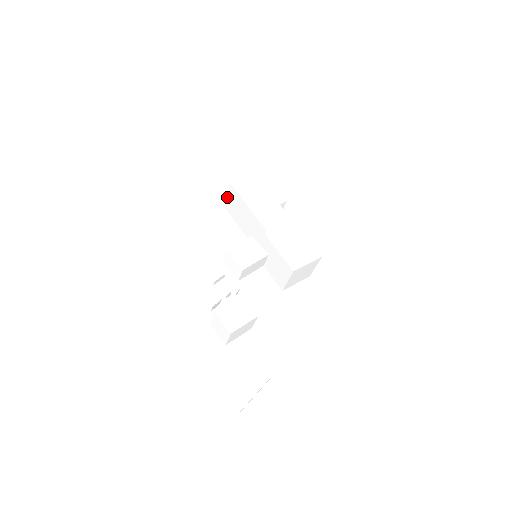
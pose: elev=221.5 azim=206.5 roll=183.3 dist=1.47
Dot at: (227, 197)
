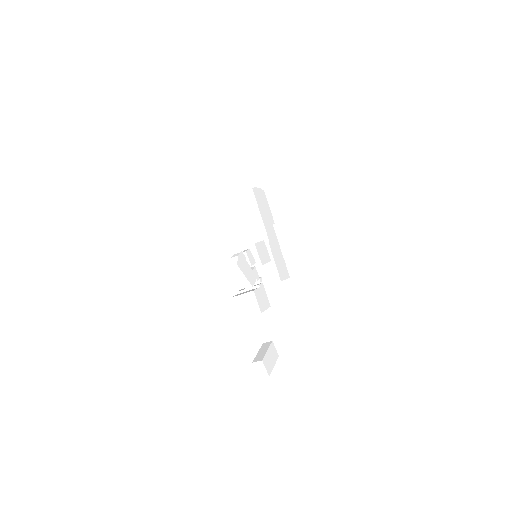
Dot at: (237, 195)
